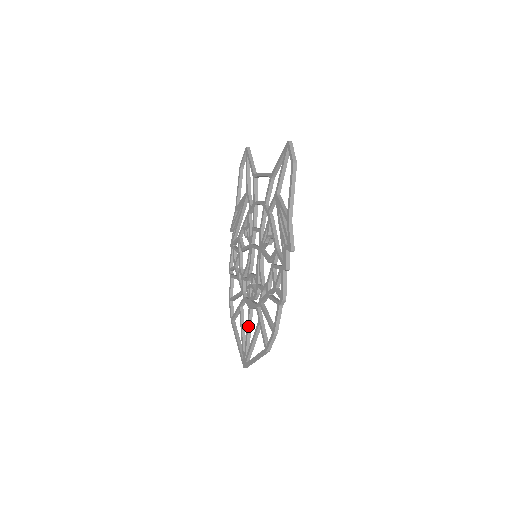
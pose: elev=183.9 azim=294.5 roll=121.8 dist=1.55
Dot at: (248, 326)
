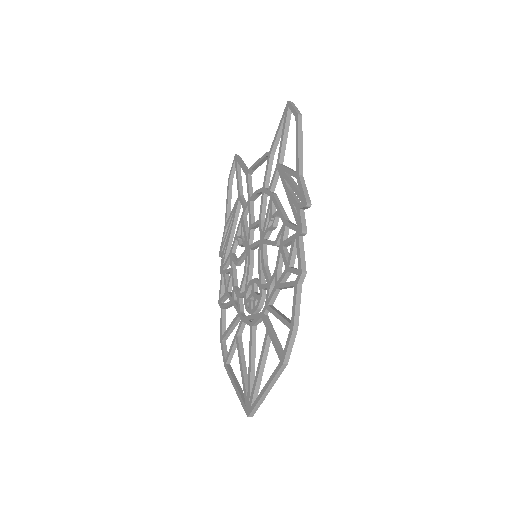
Dot at: (251, 351)
